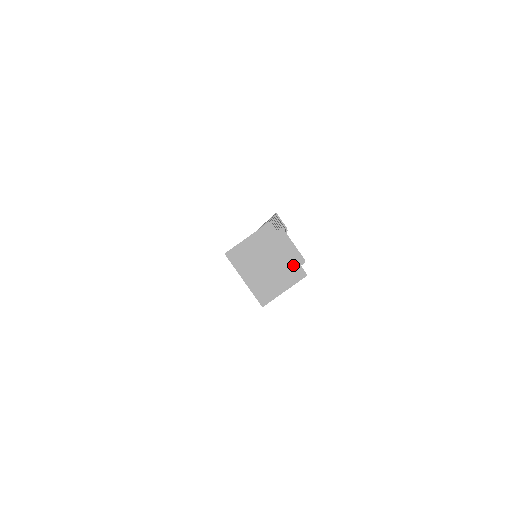
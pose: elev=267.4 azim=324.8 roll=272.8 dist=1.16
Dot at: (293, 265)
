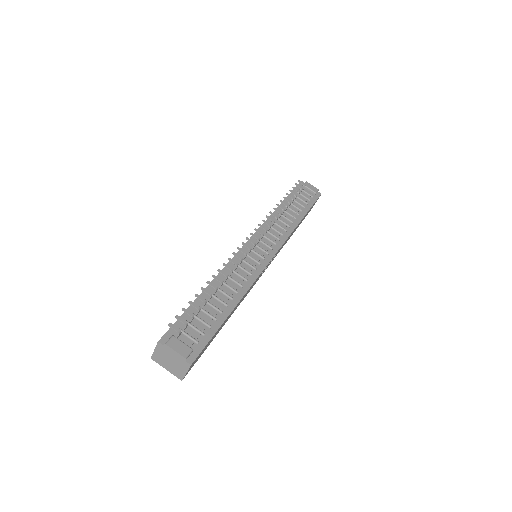
Dot at: (182, 361)
